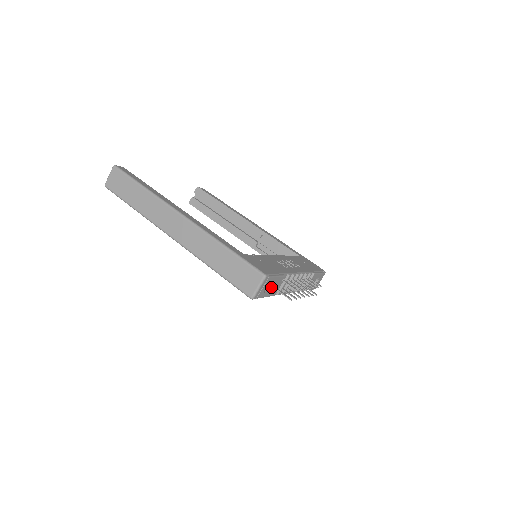
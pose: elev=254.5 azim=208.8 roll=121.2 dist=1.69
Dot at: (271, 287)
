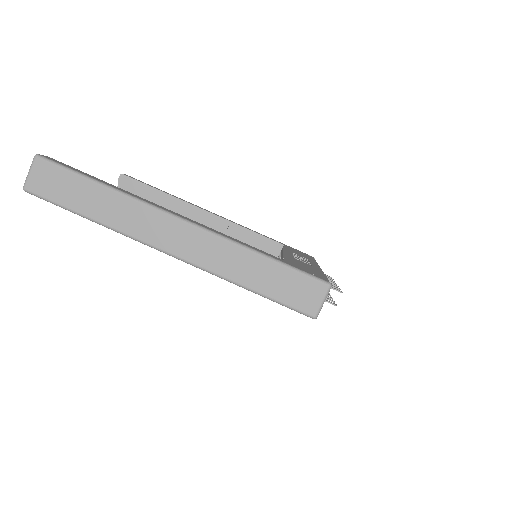
Dot at: occluded
